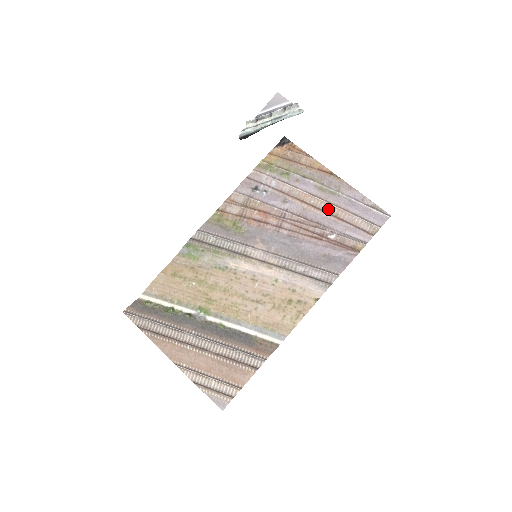
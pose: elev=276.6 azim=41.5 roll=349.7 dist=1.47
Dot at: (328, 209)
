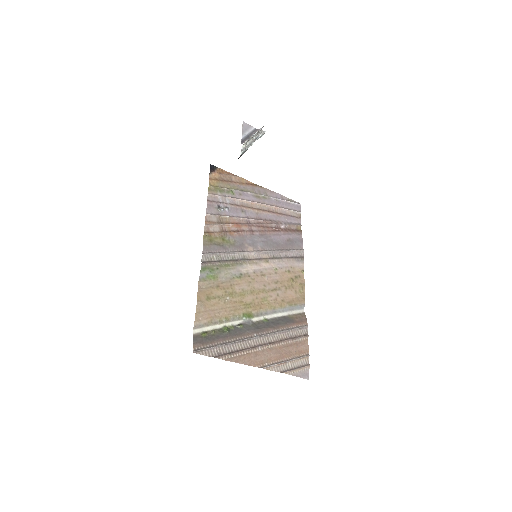
Dot at: (269, 209)
